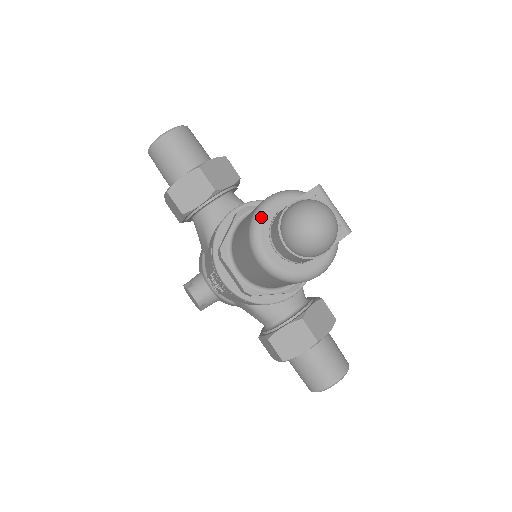
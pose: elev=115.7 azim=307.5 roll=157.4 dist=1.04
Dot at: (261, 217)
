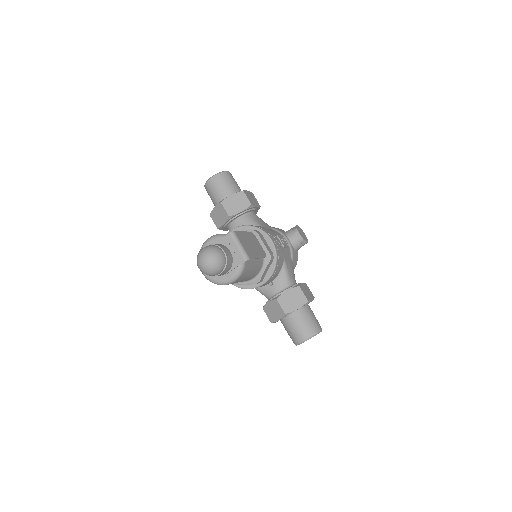
Dot at: occluded
